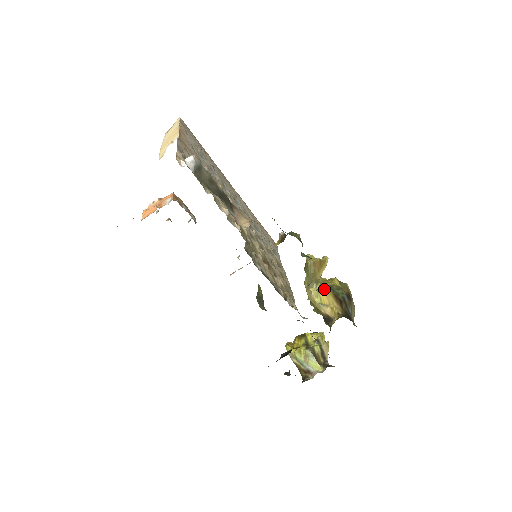
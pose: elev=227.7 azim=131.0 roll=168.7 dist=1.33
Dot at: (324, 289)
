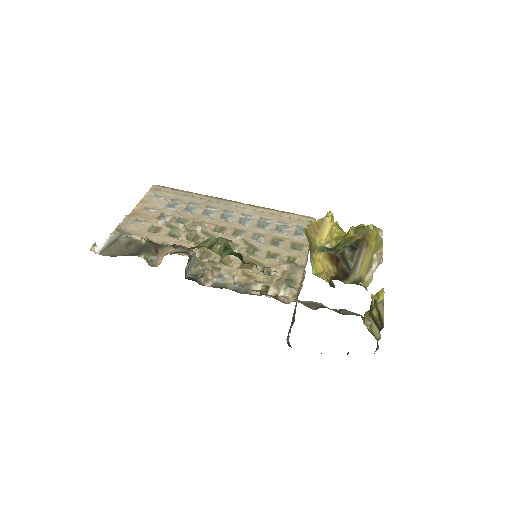
Dot at: (319, 255)
